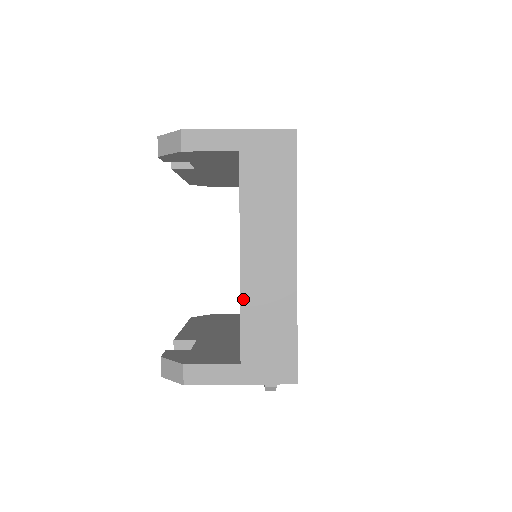
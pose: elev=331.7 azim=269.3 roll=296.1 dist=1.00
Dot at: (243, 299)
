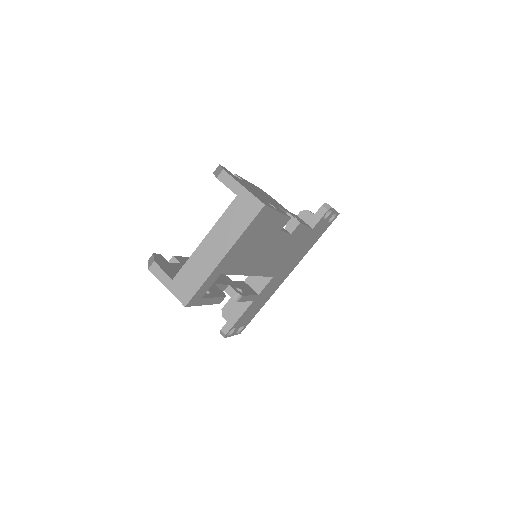
Dot at: (193, 255)
